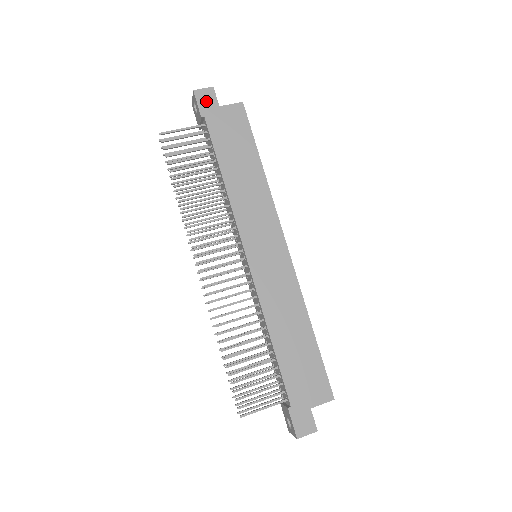
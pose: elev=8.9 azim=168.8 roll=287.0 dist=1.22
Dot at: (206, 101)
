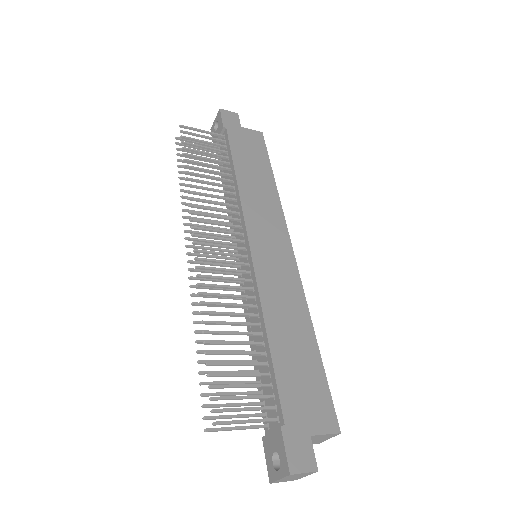
Dot at: (230, 119)
